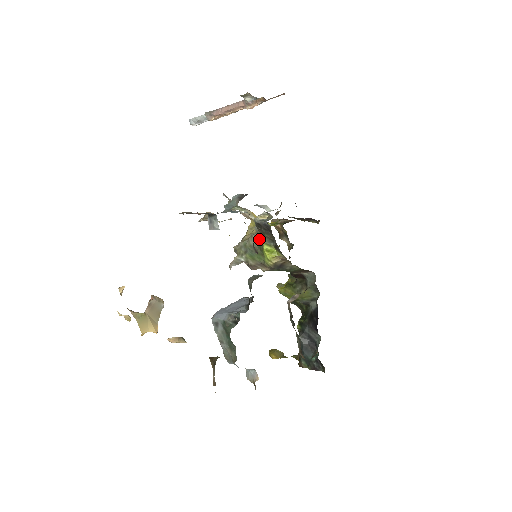
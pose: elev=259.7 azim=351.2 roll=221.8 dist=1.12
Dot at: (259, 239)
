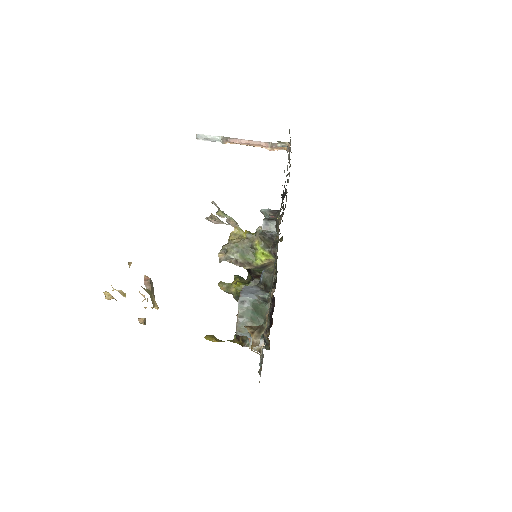
Dot at: (256, 244)
